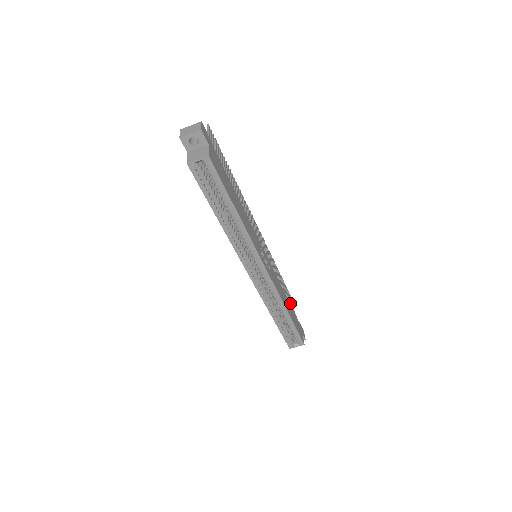
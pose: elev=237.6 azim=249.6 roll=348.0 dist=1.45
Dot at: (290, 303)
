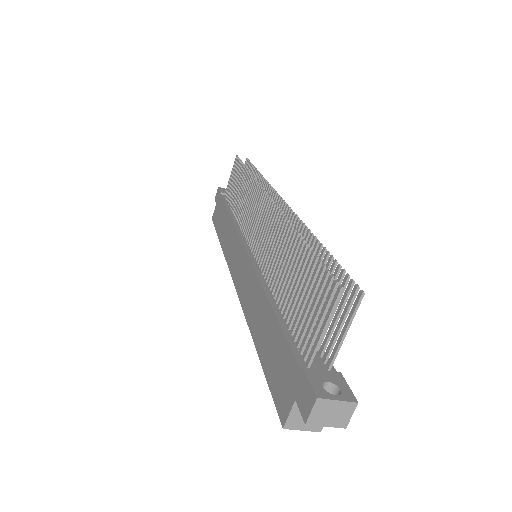
Dot at: occluded
